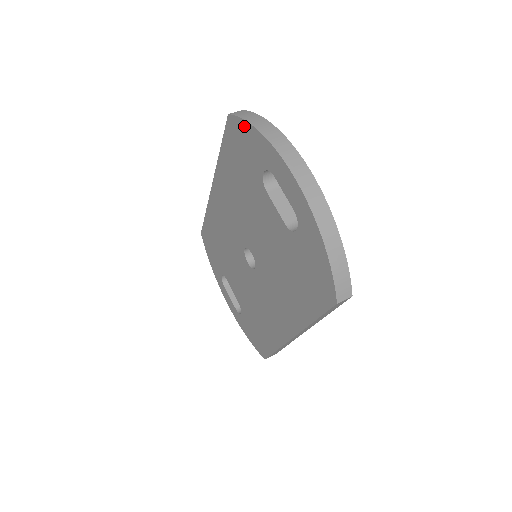
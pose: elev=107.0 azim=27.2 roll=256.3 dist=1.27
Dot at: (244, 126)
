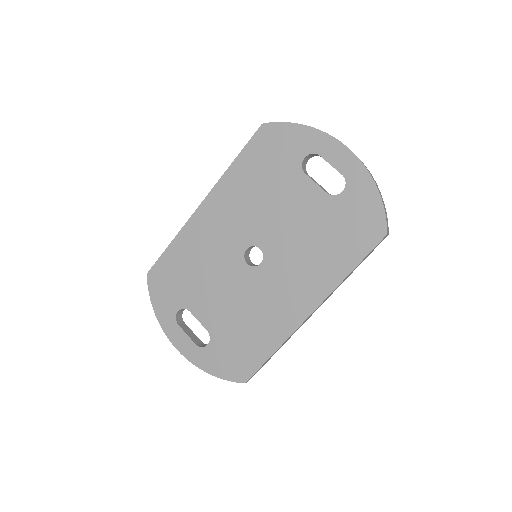
Dot at: (286, 127)
